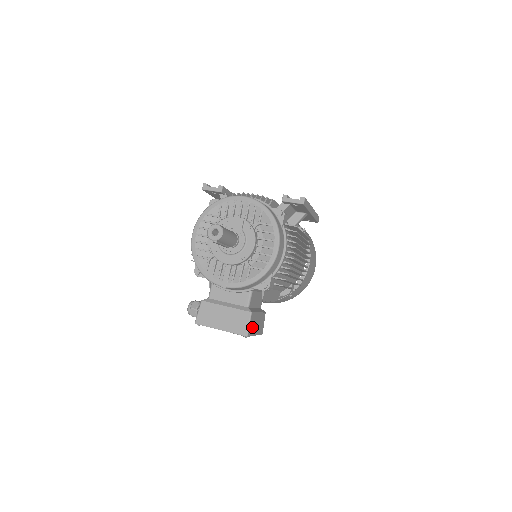
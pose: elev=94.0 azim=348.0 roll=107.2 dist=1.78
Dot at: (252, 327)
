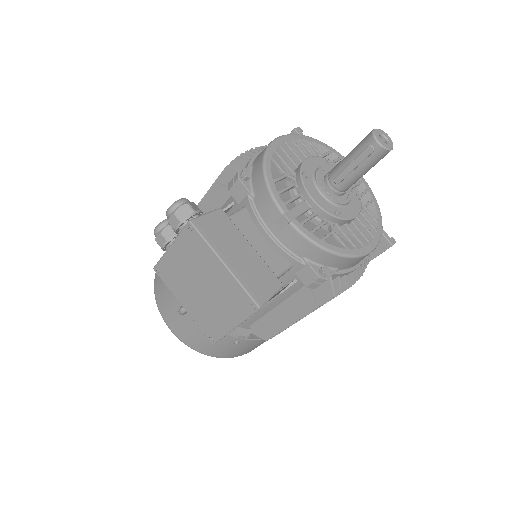
Dot at: occluded
